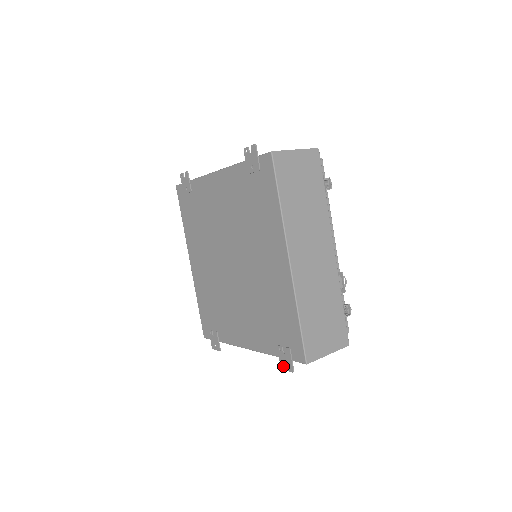
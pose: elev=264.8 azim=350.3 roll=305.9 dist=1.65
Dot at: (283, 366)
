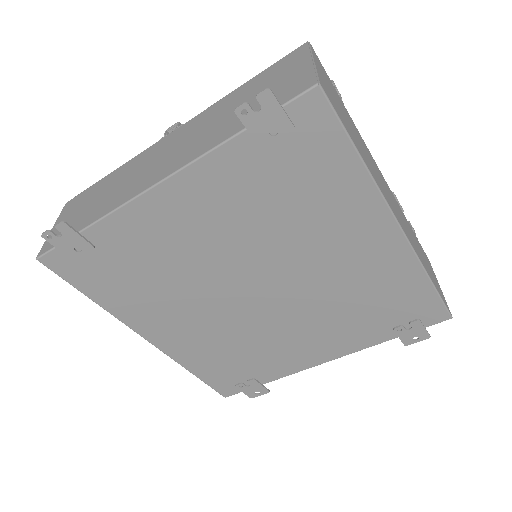
Dot at: (409, 342)
